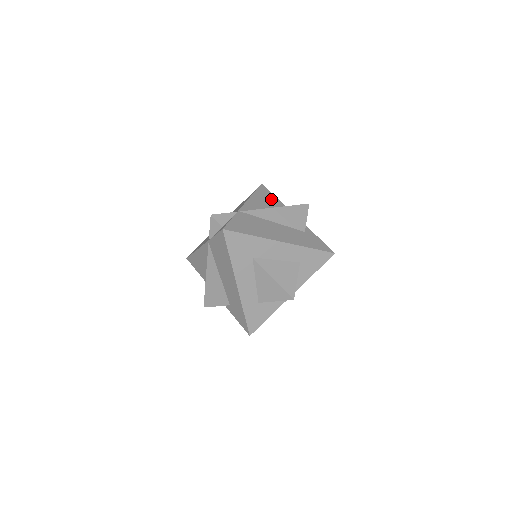
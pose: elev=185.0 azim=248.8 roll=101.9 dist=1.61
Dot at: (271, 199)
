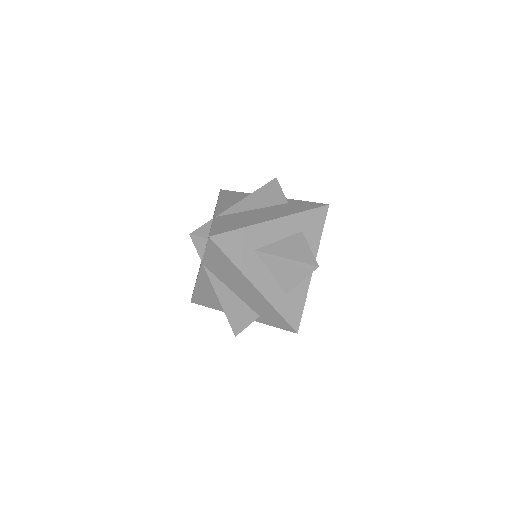
Dot at: (238, 195)
